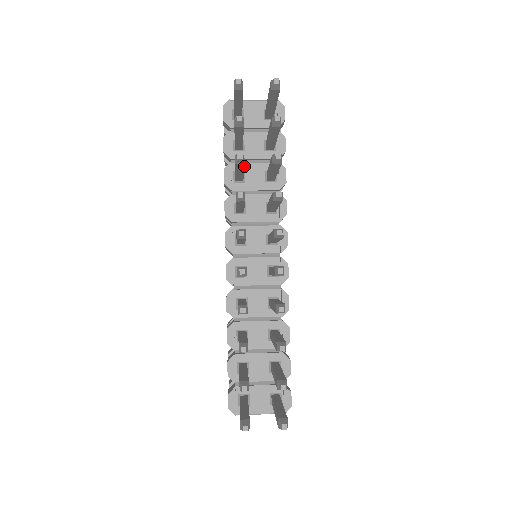
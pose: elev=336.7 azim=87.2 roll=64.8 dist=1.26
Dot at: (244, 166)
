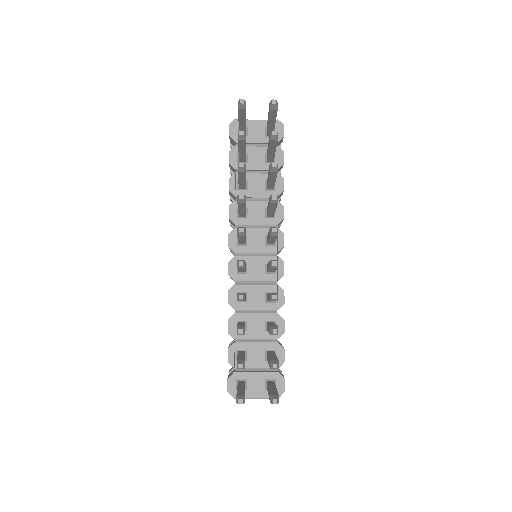
Dot at: (247, 176)
